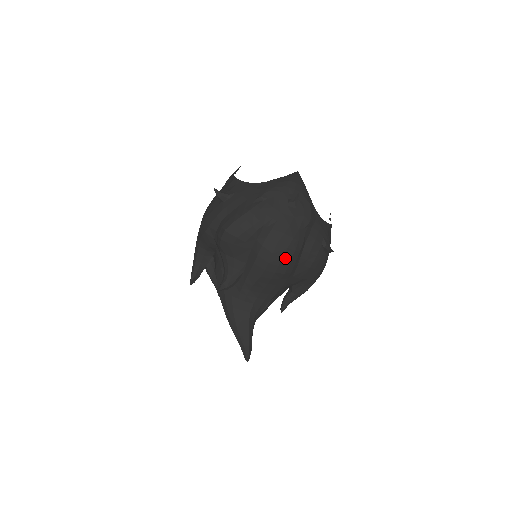
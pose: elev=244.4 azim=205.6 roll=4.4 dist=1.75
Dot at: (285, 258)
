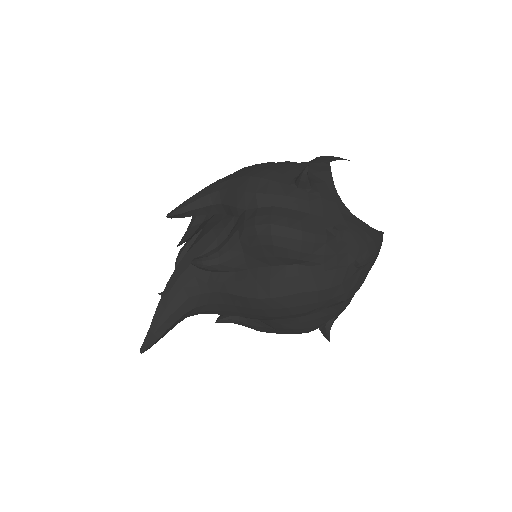
Dot at: (289, 310)
